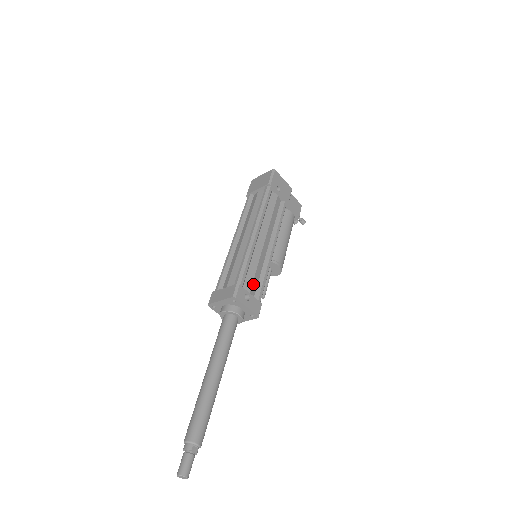
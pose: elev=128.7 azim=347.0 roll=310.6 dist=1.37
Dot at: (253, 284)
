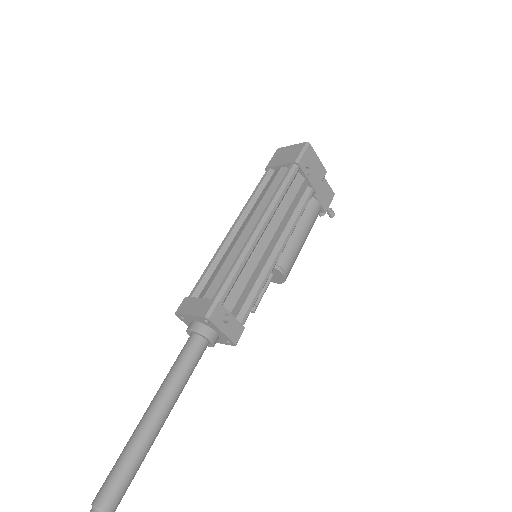
Dot at: (239, 299)
